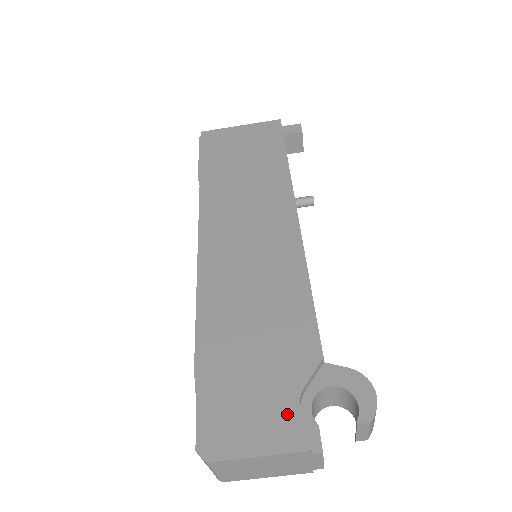
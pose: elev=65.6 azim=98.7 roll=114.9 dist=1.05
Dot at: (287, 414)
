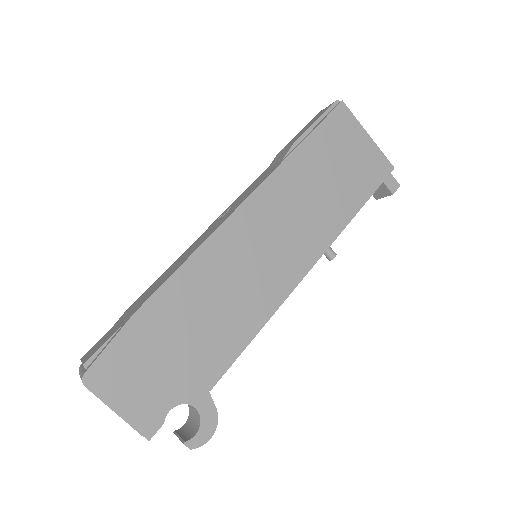
Dot at: (155, 403)
